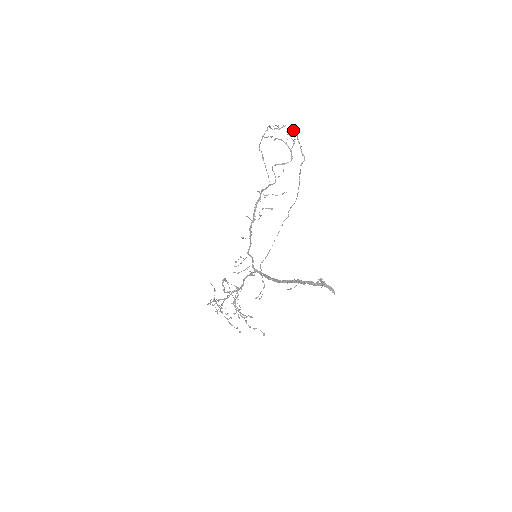
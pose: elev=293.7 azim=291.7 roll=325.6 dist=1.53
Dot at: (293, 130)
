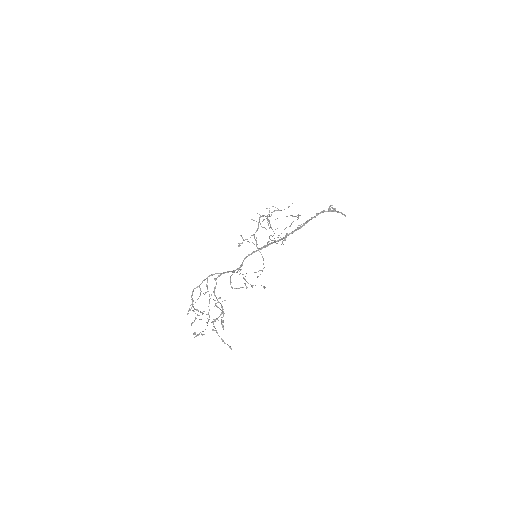
Dot at: occluded
